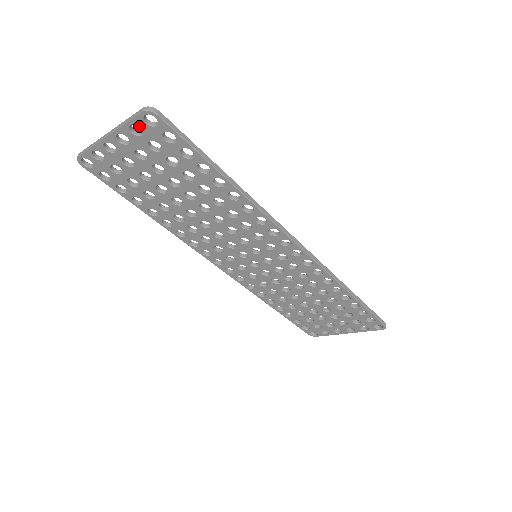
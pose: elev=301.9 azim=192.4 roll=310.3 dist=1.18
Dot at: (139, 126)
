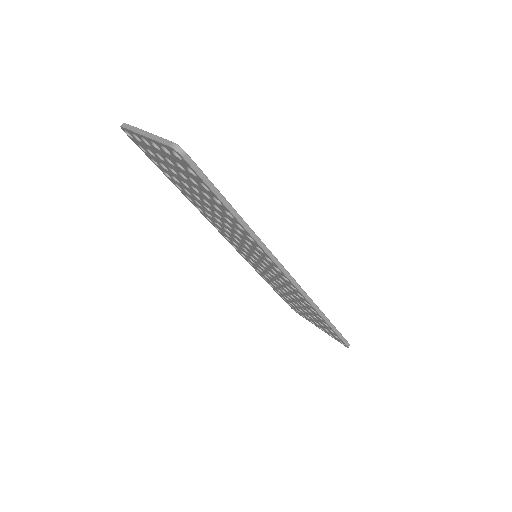
Dot at: (168, 150)
